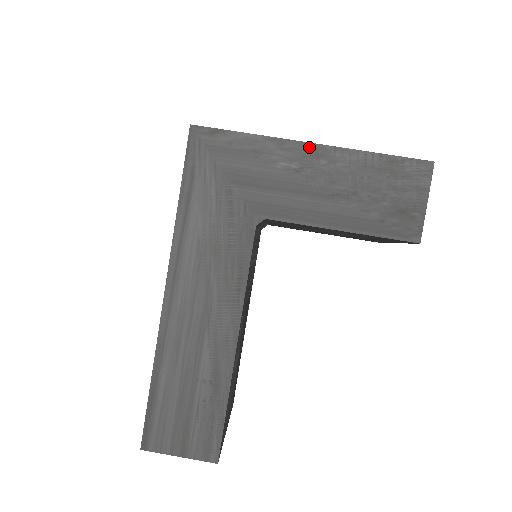
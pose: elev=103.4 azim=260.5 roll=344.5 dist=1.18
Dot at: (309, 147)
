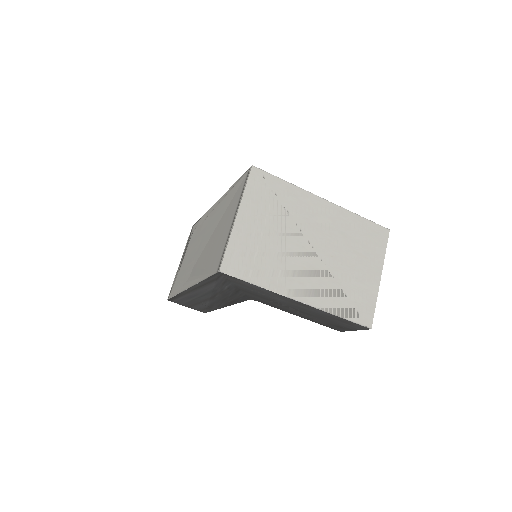
Dot at: (297, 302)
